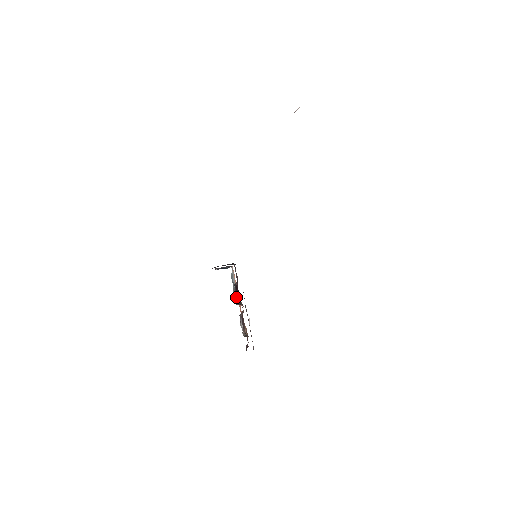
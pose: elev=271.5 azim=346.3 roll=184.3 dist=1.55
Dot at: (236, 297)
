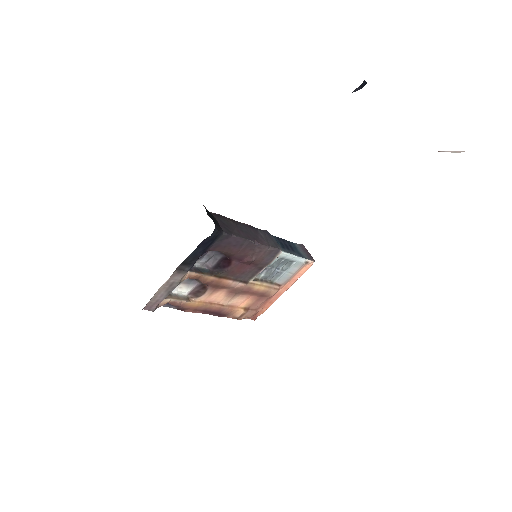
Dot at: (210, 263)
